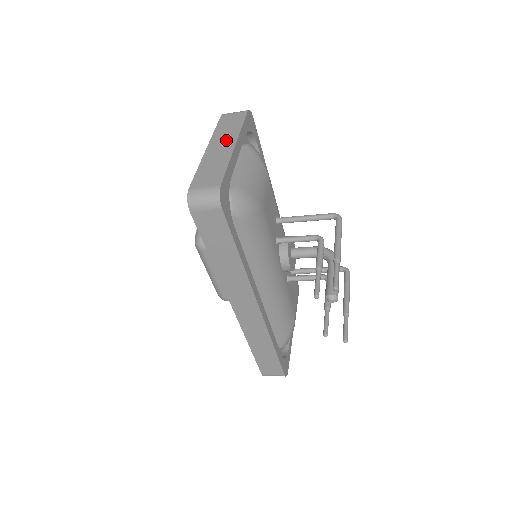
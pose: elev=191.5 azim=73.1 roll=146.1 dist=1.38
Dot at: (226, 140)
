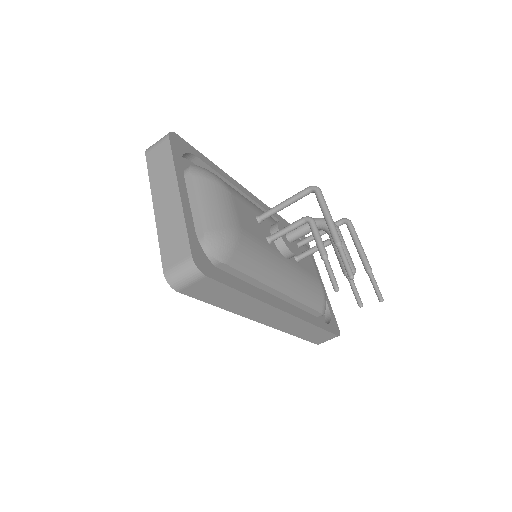
Dot at: (167, 189)
